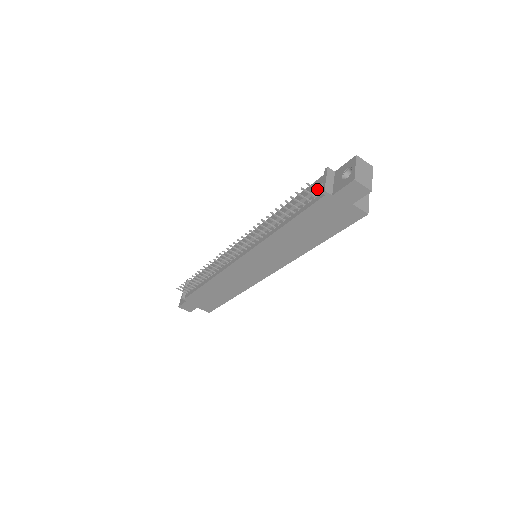
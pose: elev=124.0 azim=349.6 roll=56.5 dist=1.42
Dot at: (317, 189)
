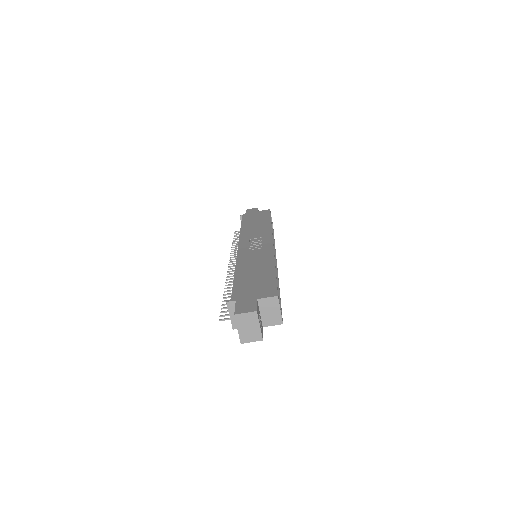
Dot at: occluded
